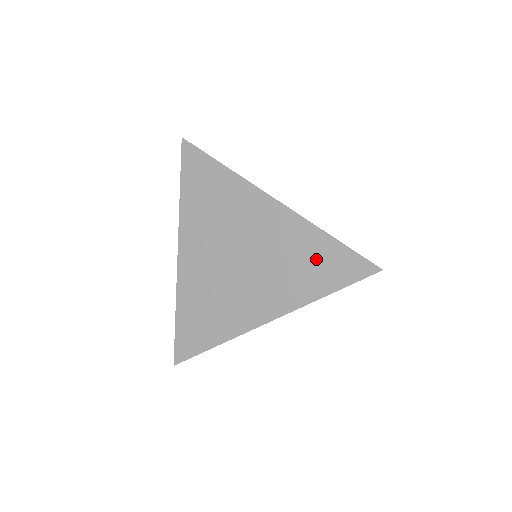
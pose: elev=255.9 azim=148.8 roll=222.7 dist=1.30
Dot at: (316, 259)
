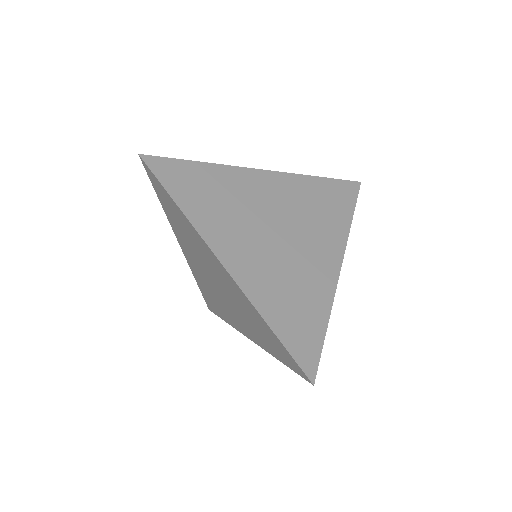
Dot at: (265, 333)
